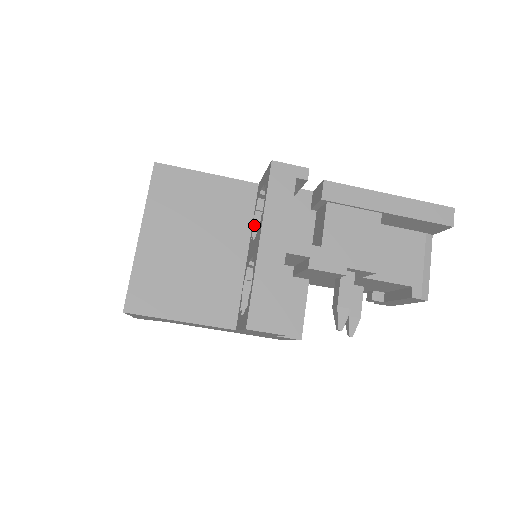
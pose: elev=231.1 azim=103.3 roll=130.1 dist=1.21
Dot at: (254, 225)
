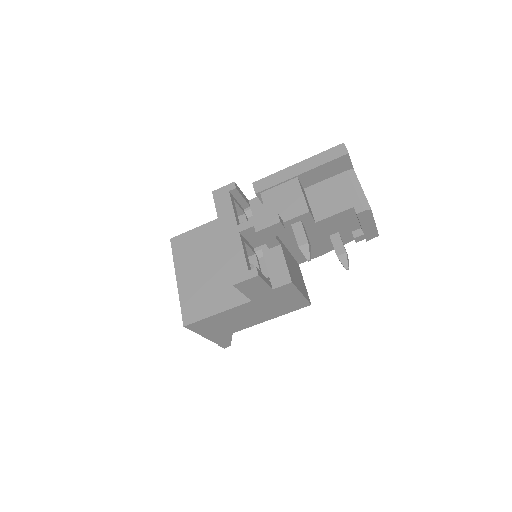
Dot at: occluded
